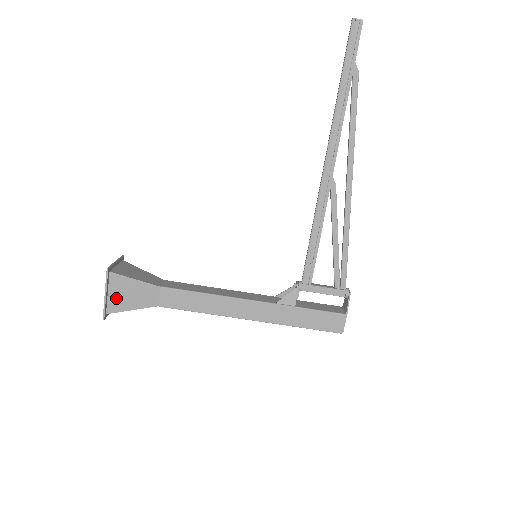
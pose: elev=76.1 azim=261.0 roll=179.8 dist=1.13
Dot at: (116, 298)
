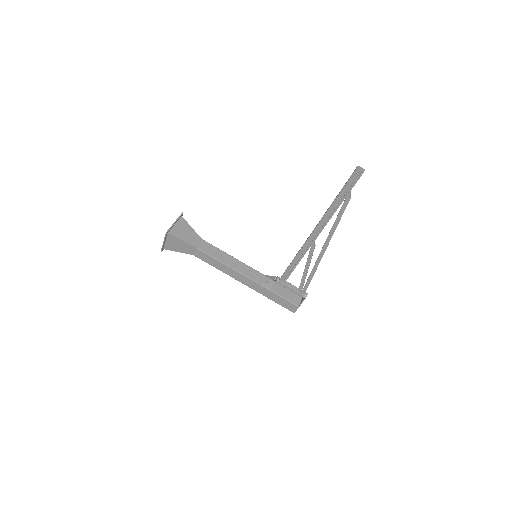
Dot at: (170, 244)
